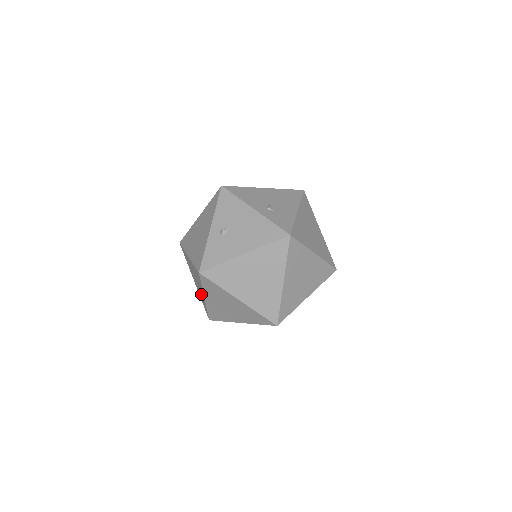
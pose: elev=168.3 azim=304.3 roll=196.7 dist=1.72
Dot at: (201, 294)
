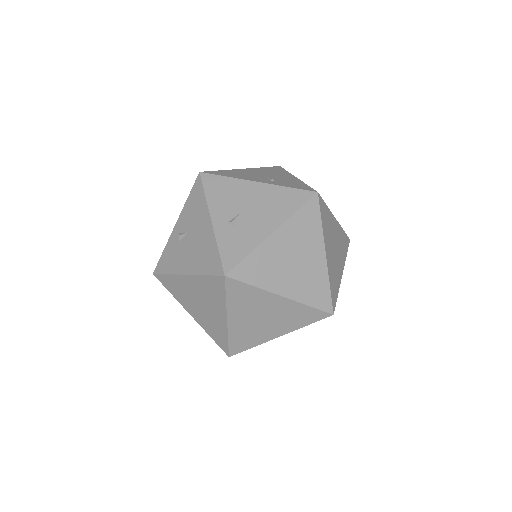
Dot at: occluded
